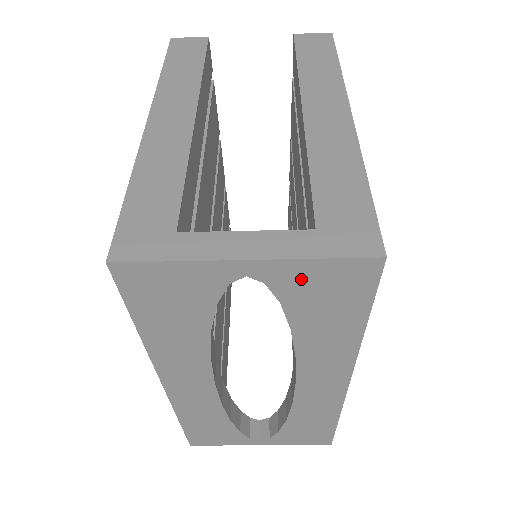
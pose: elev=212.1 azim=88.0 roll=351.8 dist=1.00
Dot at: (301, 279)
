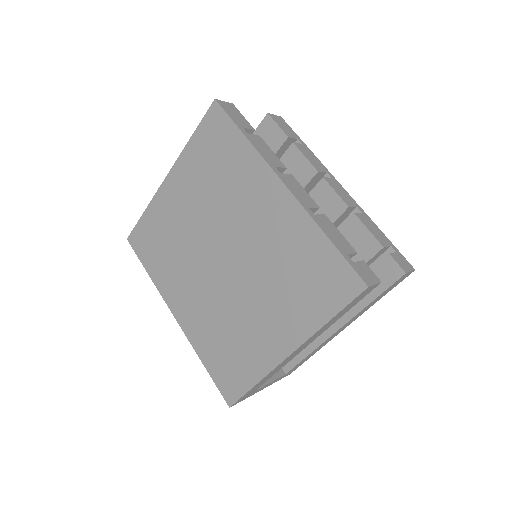
Dot at: occluded
